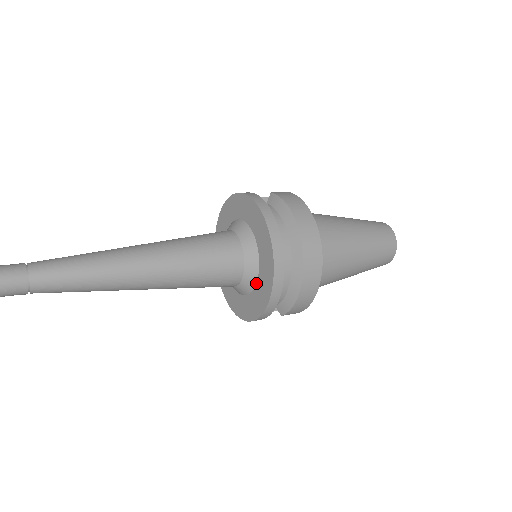
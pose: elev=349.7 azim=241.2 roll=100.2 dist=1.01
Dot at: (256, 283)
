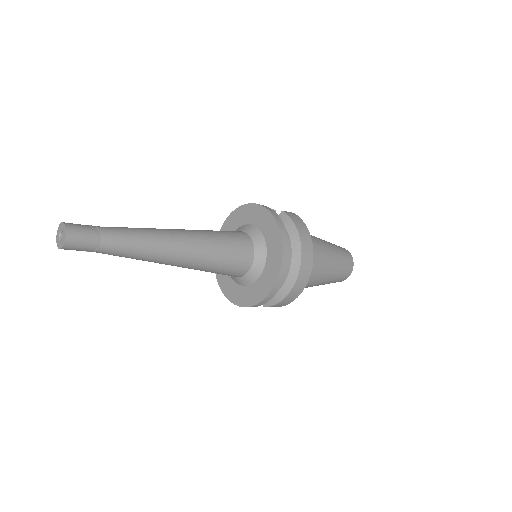
Dot at: (257, 280)
